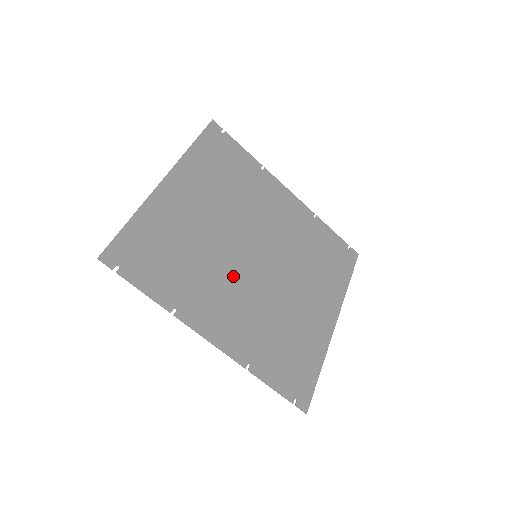
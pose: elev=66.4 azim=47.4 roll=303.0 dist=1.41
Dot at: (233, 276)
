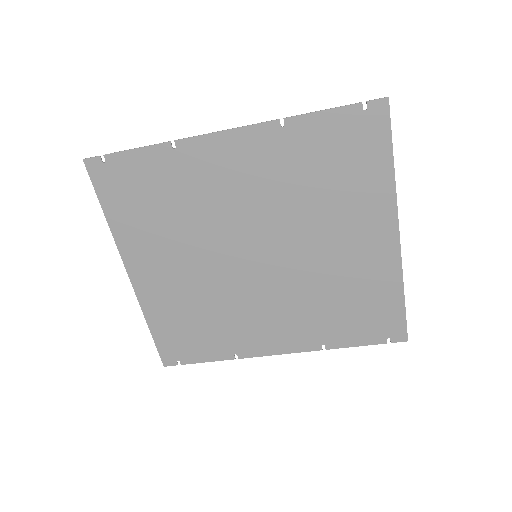
Dot at: (252, 295)
